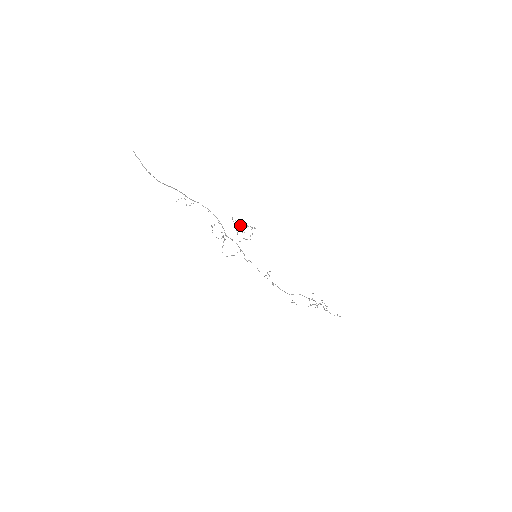
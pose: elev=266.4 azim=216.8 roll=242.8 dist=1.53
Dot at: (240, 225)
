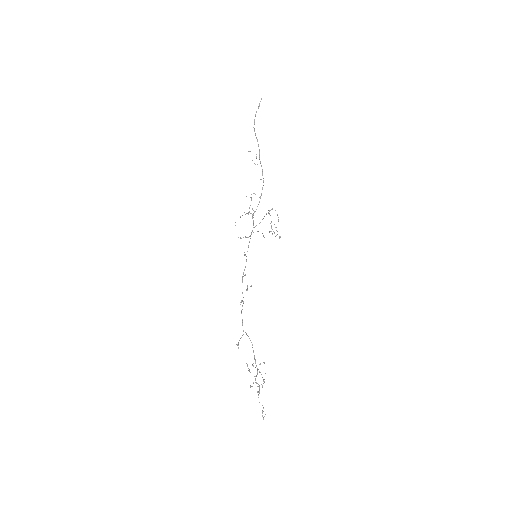
Dot at: (271, 228)
